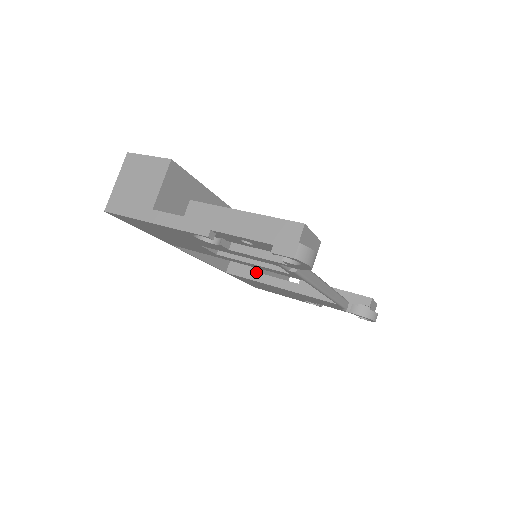
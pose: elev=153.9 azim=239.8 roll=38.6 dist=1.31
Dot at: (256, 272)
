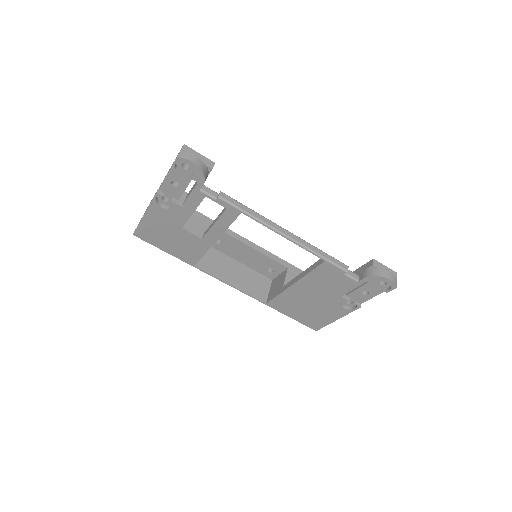
Dot at: (281, 288)
